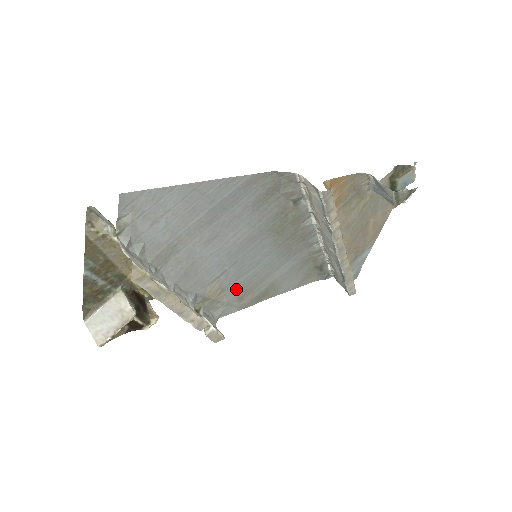
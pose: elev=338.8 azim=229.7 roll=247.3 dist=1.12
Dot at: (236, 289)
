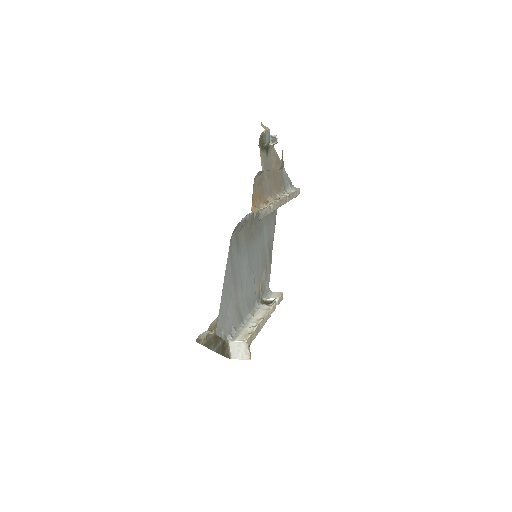
Dot at: (262, 272)
